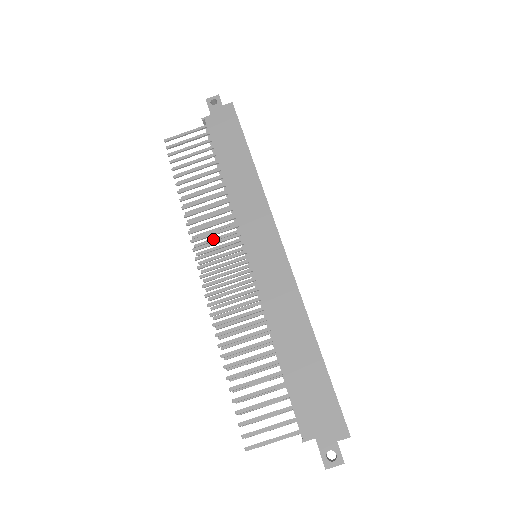
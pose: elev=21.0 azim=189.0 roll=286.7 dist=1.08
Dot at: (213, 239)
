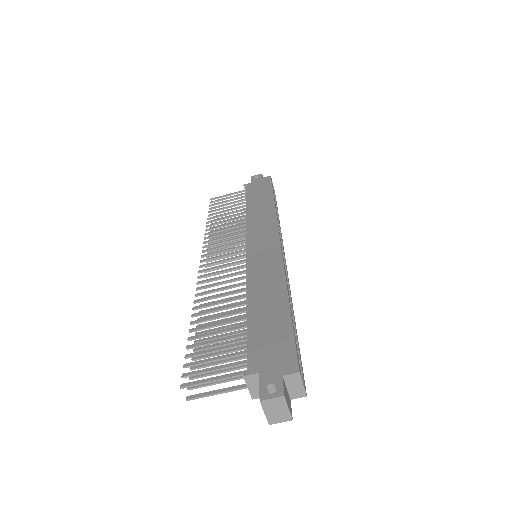
Dot at: occluded
